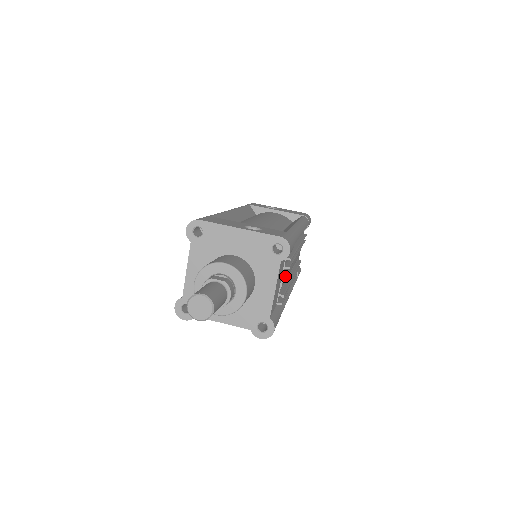
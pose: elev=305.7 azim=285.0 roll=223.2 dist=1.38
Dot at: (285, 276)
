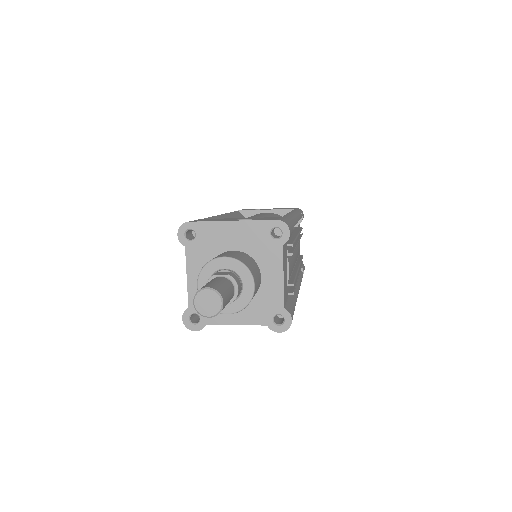
Dot at: (290, 265)
